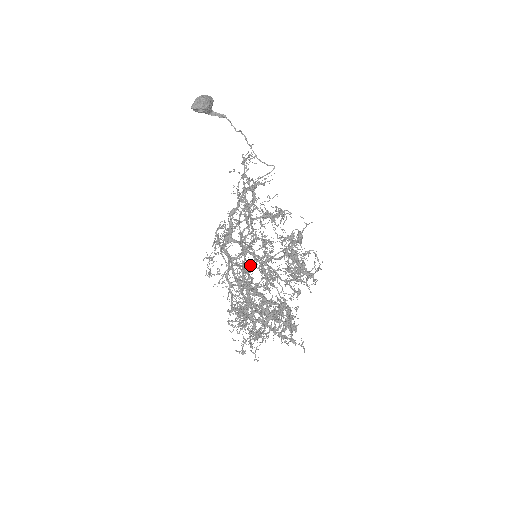
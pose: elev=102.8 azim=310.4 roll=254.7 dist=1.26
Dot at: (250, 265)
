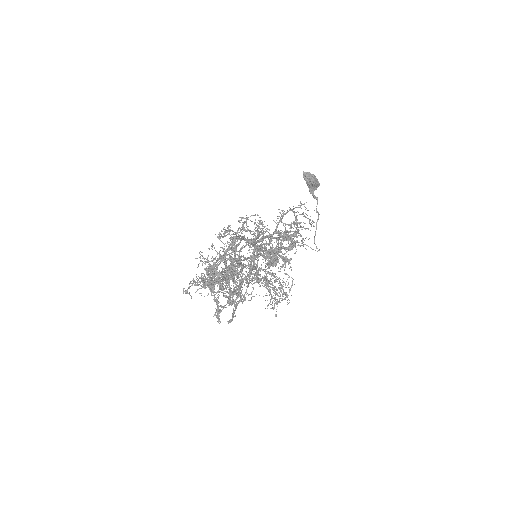
Dot at: occluded
